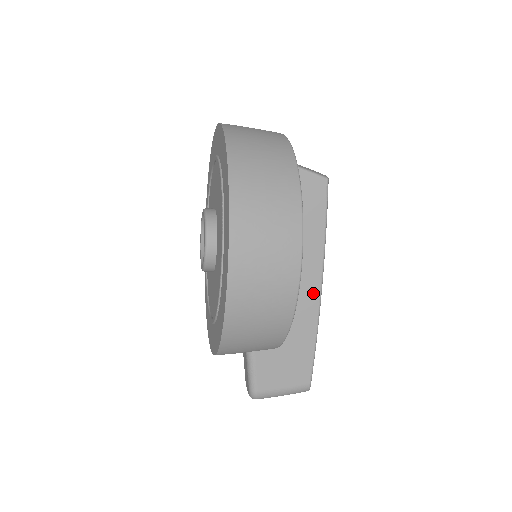
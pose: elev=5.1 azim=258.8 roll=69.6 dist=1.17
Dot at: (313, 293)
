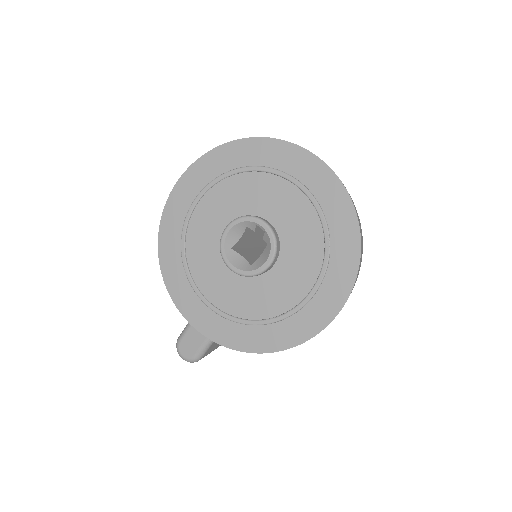
Dot at: occluded
